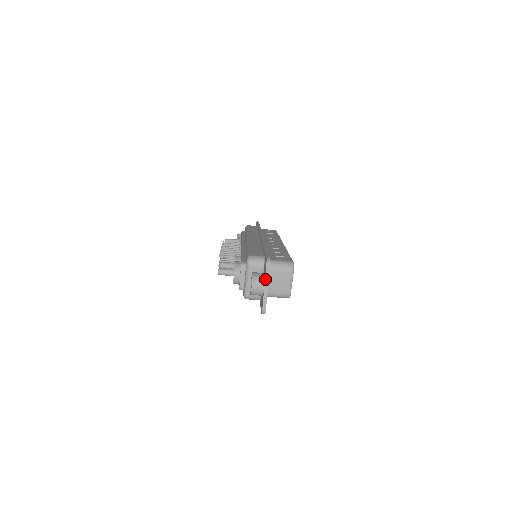
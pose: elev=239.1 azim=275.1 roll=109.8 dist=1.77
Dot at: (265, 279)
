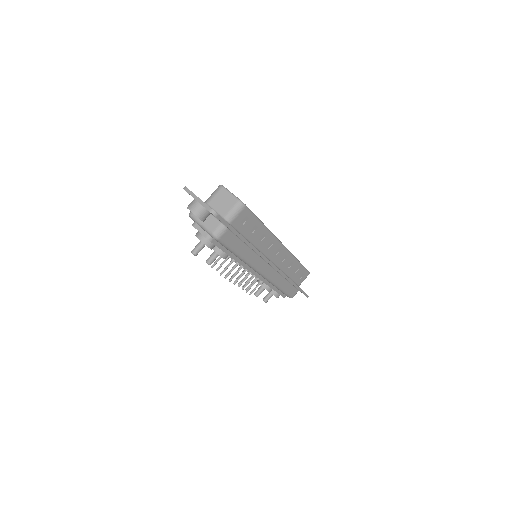
Dot at: occluded
